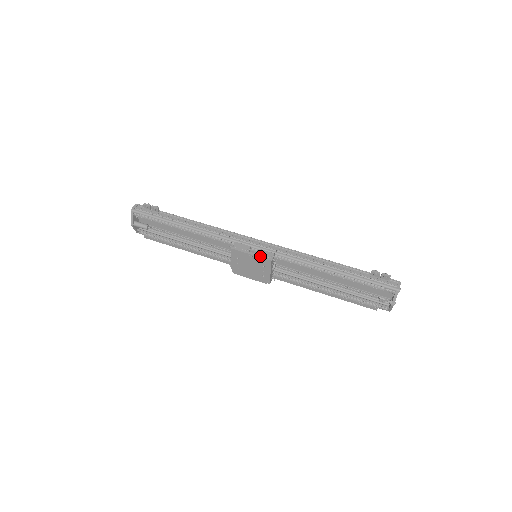
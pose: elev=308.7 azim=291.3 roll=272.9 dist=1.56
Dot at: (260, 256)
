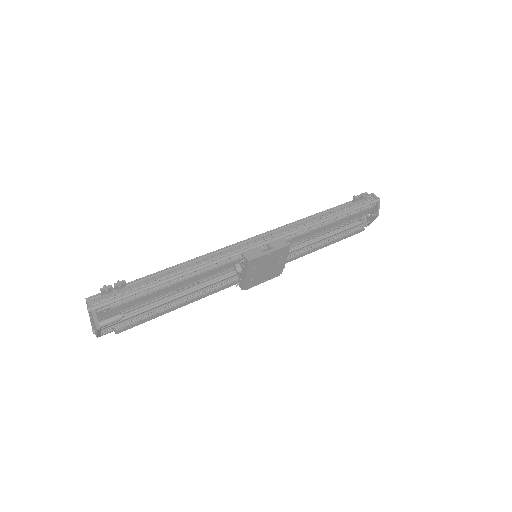
Dot at: (278, 248)
